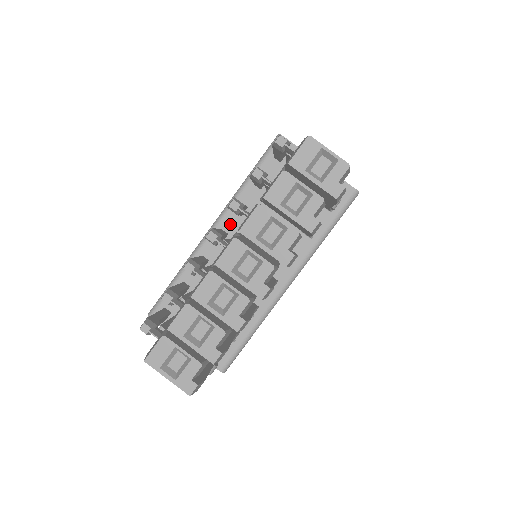
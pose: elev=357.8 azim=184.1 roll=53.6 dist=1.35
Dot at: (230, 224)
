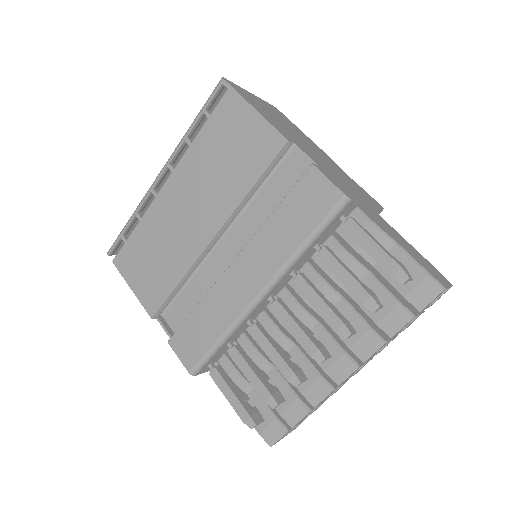
Dot at: (279, 287)
